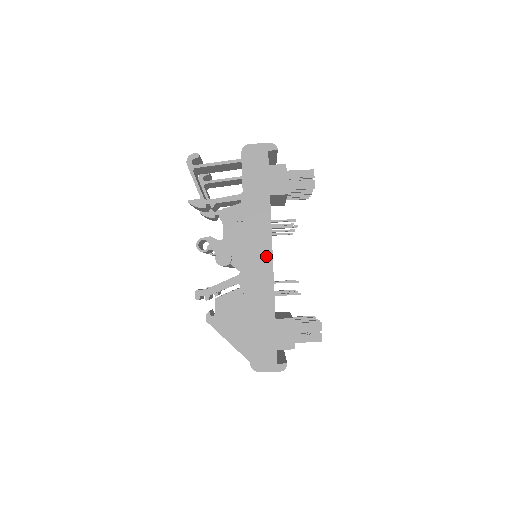
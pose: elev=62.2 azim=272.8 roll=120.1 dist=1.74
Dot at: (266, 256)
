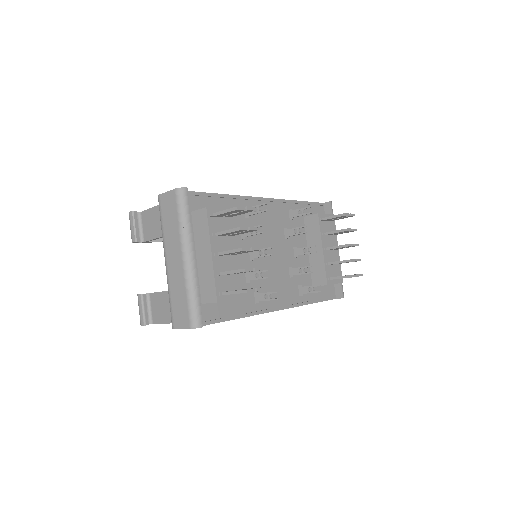
Dot at: occluded
